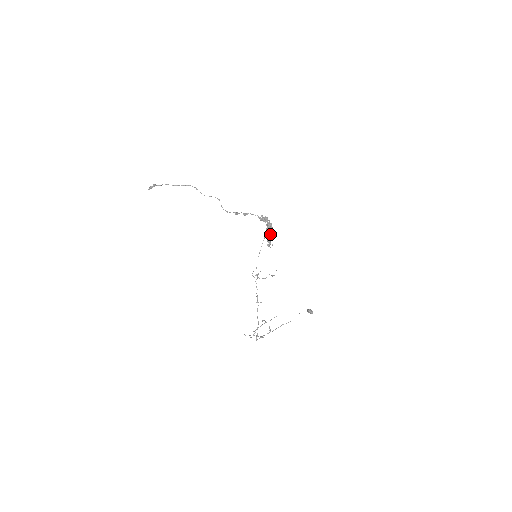
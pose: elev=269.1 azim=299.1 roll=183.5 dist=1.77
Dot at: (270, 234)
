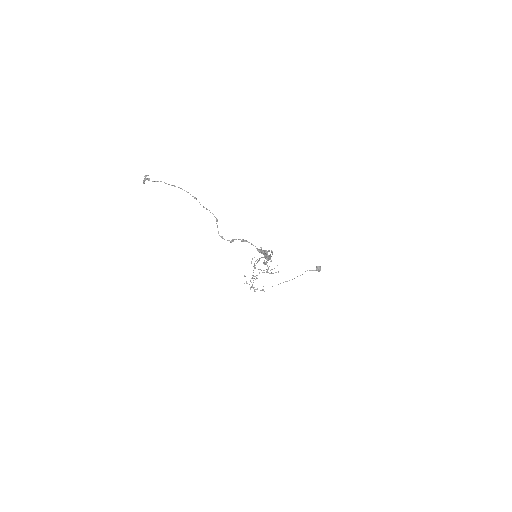
Dot at: (266, 263)
